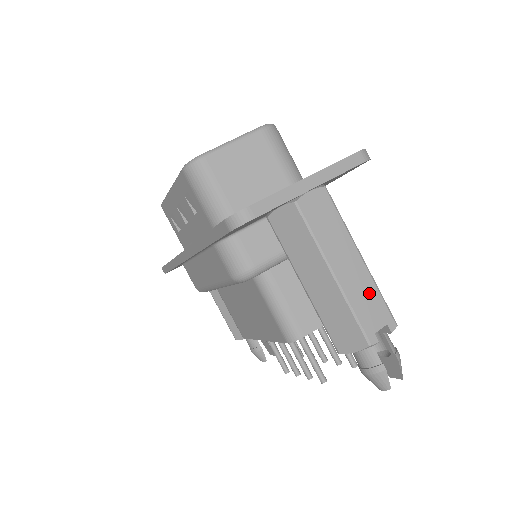
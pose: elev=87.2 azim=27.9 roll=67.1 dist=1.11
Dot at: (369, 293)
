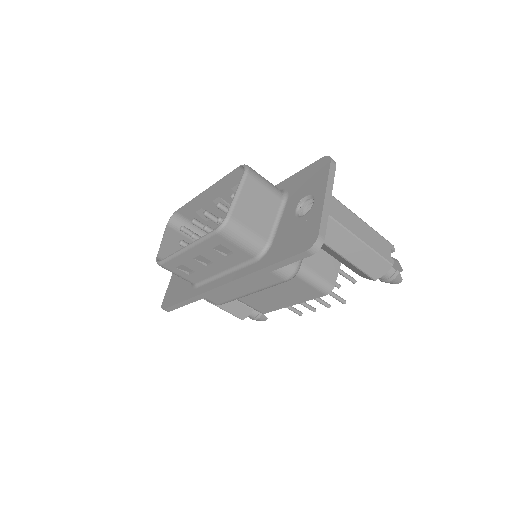
Dot at: (377, 238)
